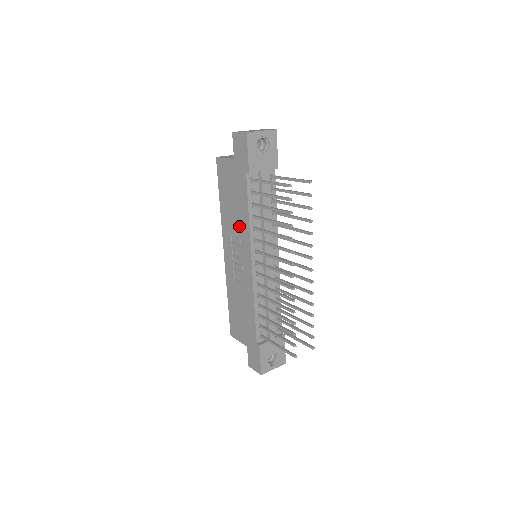
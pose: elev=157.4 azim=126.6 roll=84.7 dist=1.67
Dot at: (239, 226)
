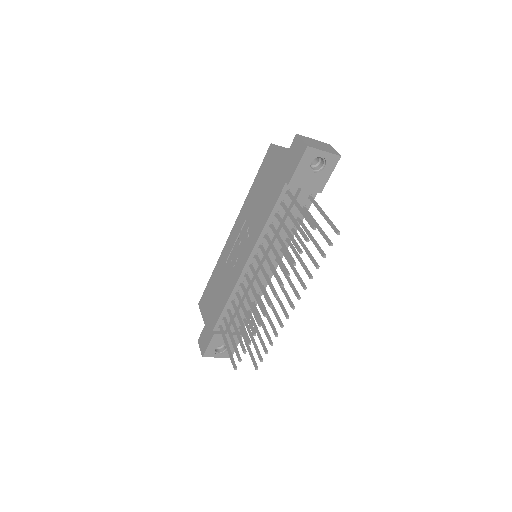
Dot at: (254, 223)
